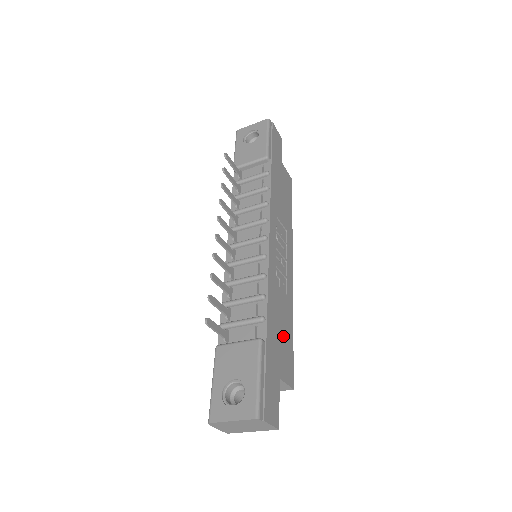
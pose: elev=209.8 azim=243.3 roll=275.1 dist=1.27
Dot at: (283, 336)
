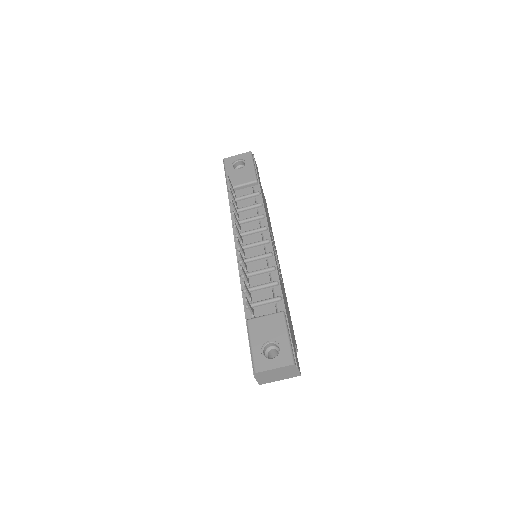
Dot at: (288, 313)
